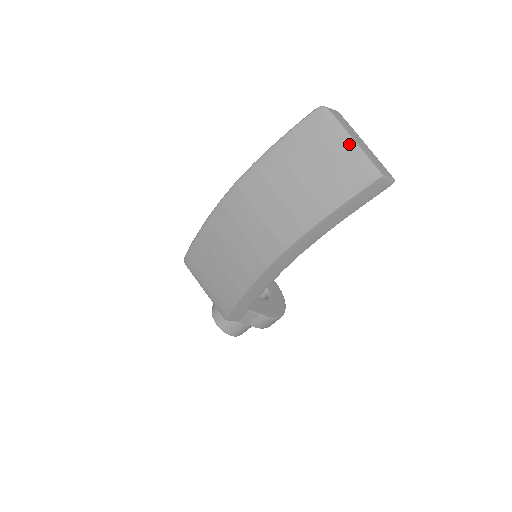
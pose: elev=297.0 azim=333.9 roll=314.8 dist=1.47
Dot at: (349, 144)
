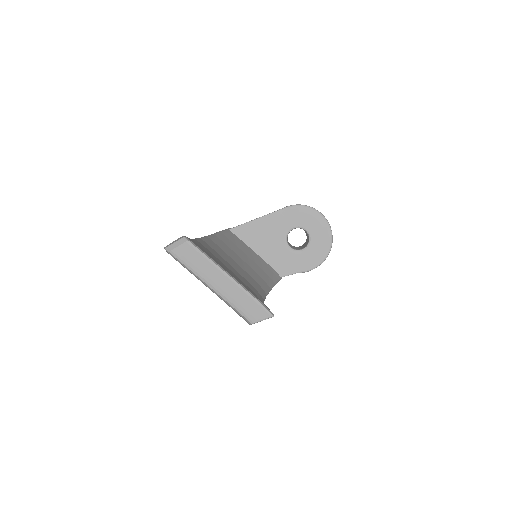
Dot at: occluded
